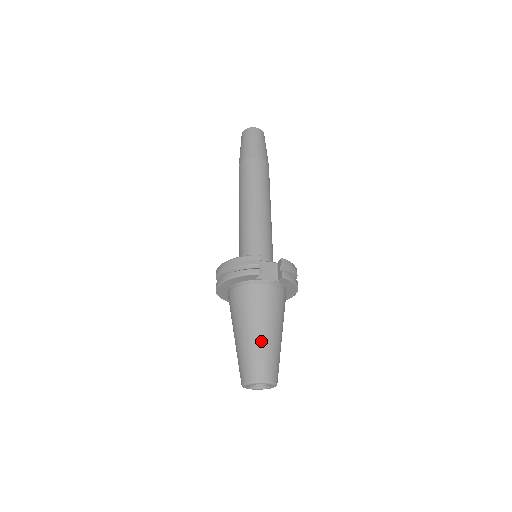
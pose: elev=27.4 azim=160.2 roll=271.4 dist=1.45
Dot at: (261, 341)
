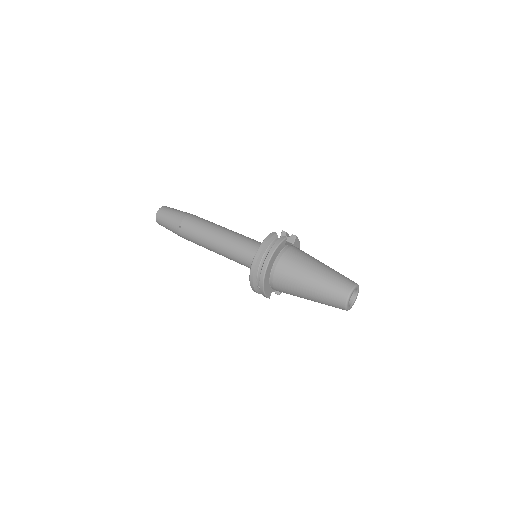
Dot at: (328, 269)
